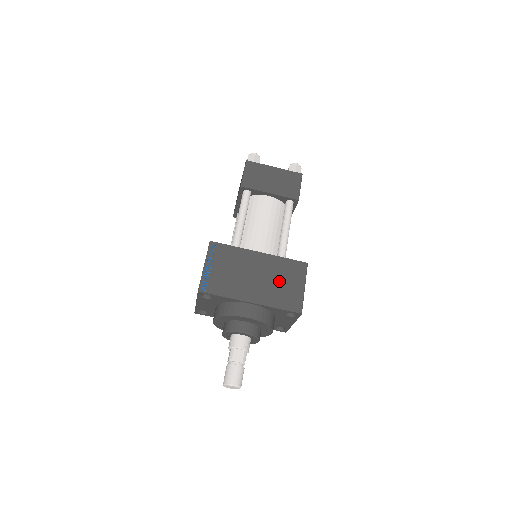
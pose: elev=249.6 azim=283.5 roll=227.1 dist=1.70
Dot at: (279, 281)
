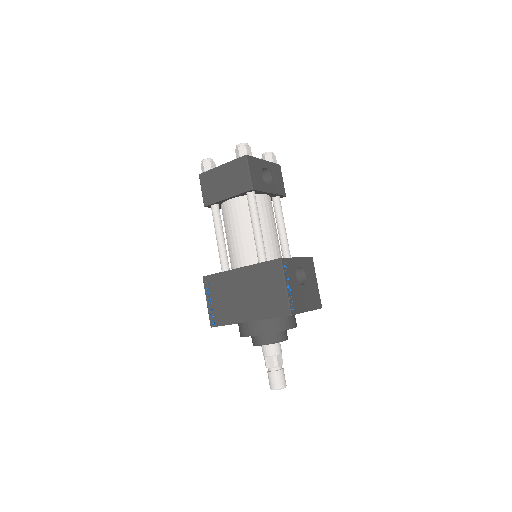
Dot at: (263, 290)
